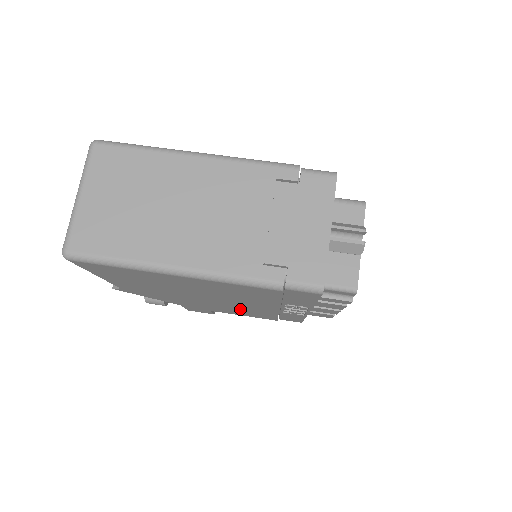
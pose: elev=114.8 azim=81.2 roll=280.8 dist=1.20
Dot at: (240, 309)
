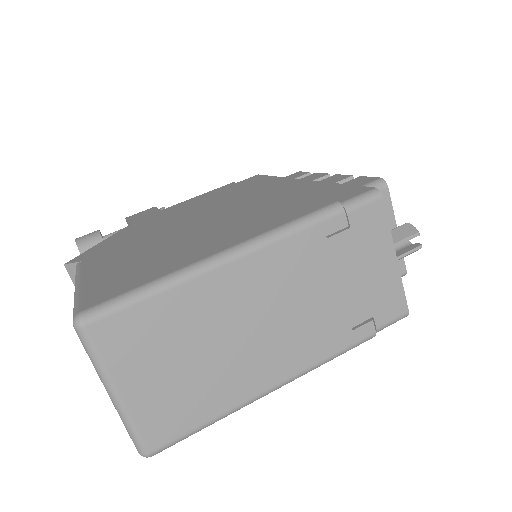
Dot at: occluded
